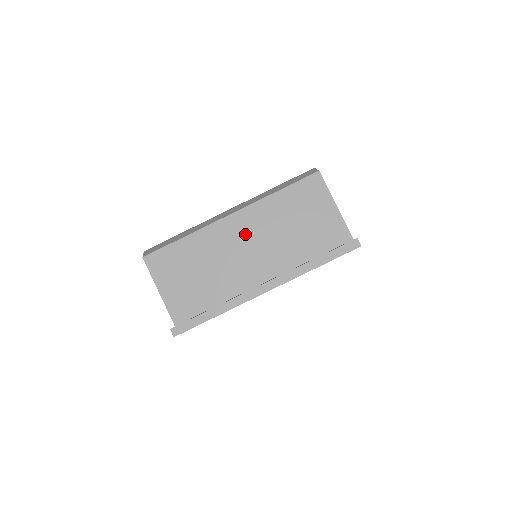
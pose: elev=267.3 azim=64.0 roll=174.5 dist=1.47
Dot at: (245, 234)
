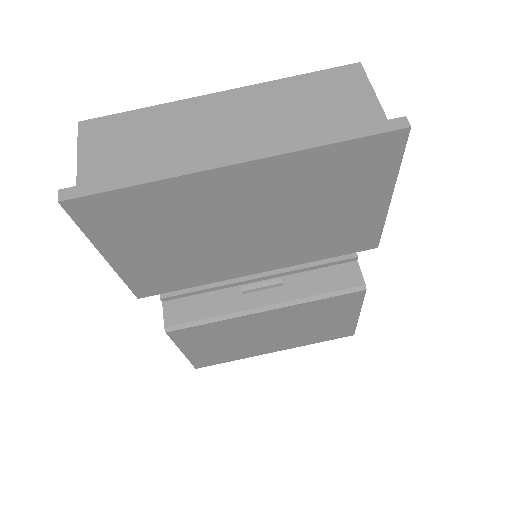
Dot at: (231, 115)
